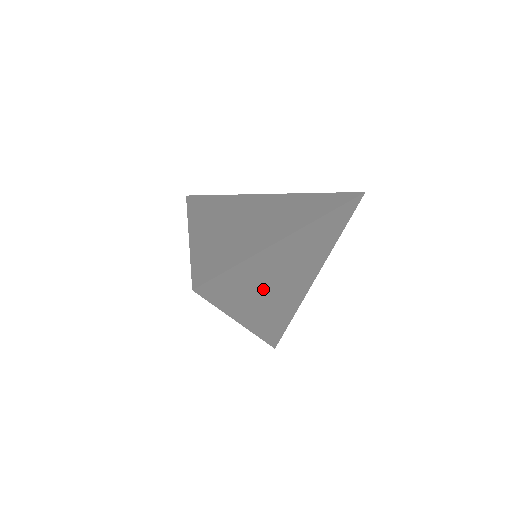
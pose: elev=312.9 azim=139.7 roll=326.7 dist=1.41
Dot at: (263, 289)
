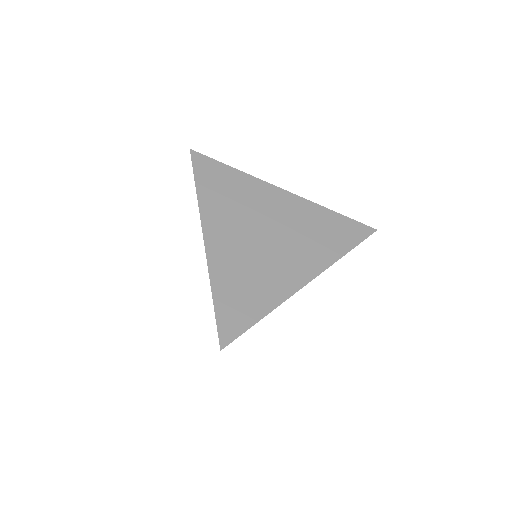
Dot at: occluded
